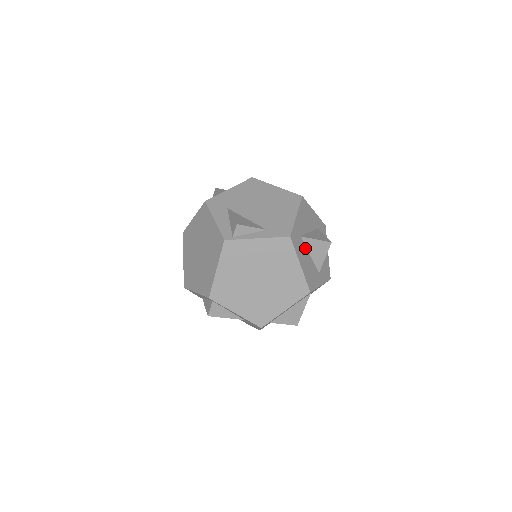
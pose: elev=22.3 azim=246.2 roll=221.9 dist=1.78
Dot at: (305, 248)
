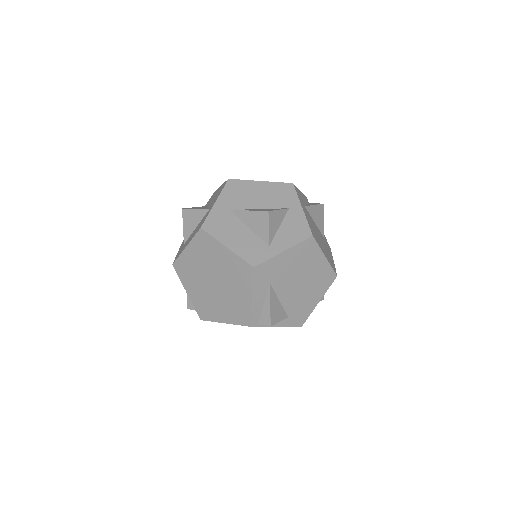
Dot at: occluded
